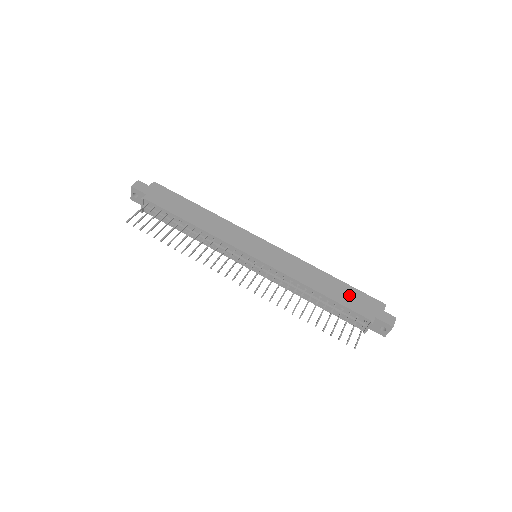
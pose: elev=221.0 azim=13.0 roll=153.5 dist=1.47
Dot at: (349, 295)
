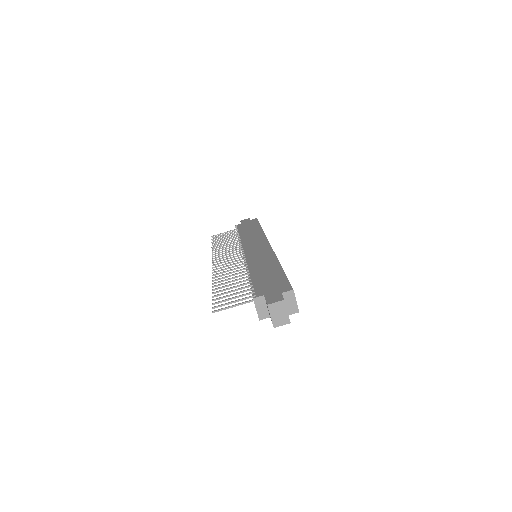
Dot at: (271, 278)
